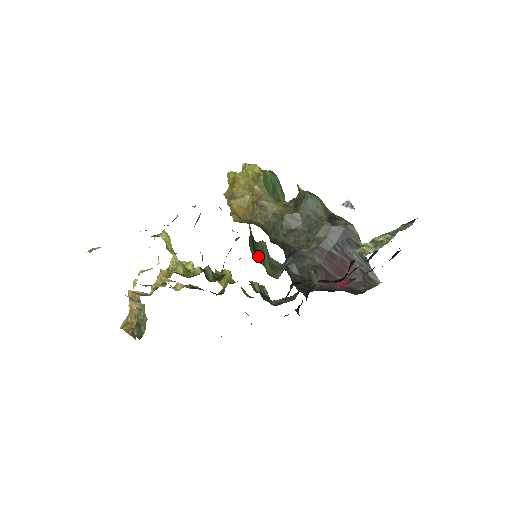
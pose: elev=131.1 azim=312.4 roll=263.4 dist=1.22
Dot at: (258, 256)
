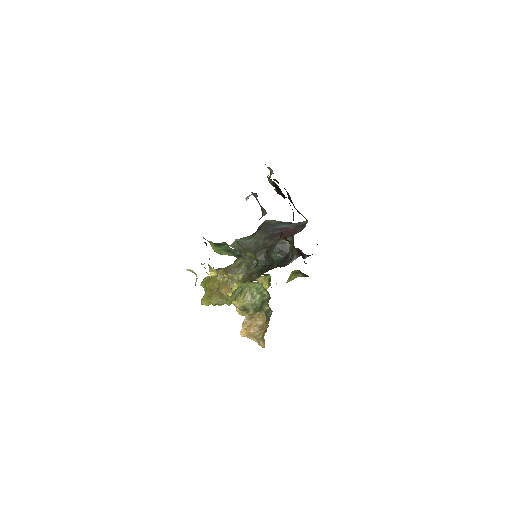
Dot at: occluded
